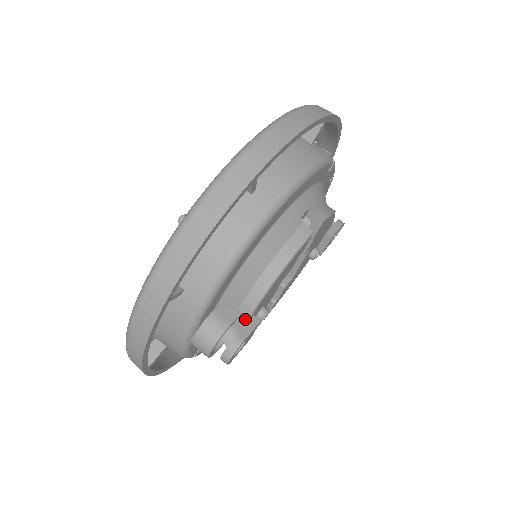
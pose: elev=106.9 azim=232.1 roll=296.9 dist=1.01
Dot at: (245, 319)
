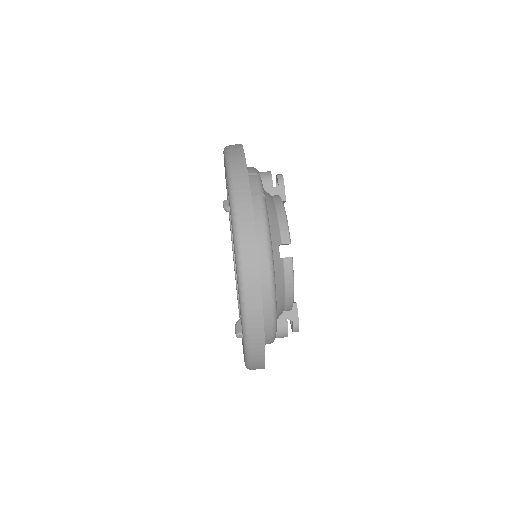
Dot at: (290, 311)
